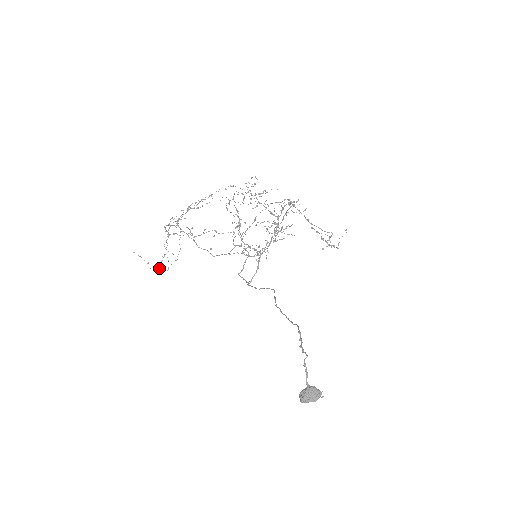
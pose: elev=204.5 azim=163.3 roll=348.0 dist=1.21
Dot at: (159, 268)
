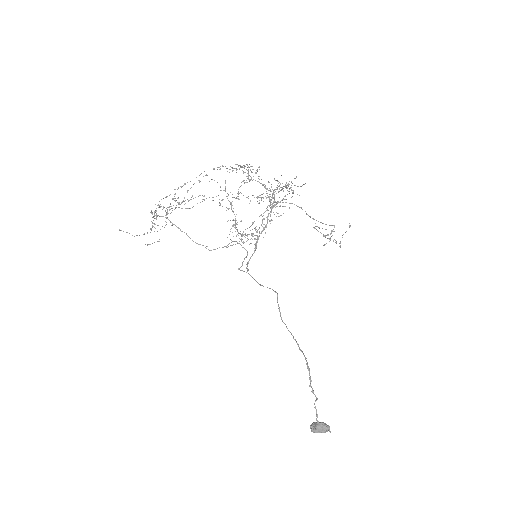
Dot at: occluded
